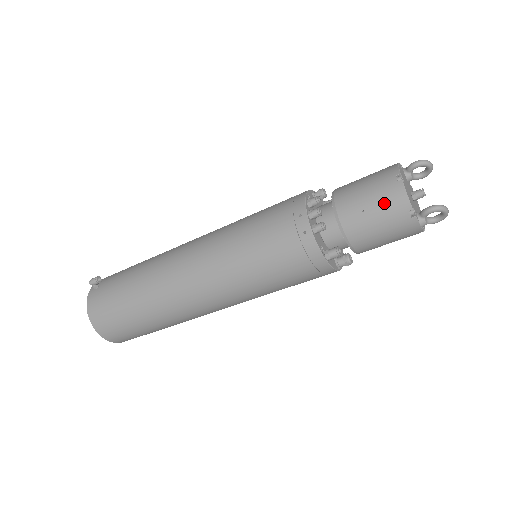
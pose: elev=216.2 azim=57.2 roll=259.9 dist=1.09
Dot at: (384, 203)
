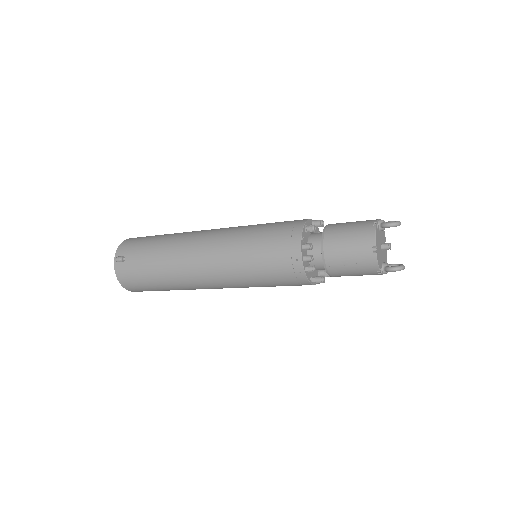
Dot at: (361, 265)
